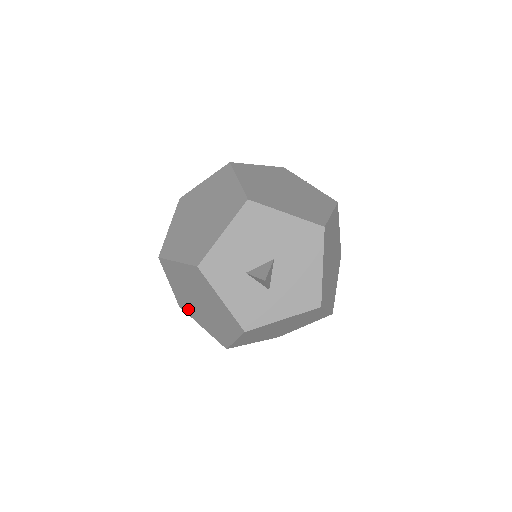
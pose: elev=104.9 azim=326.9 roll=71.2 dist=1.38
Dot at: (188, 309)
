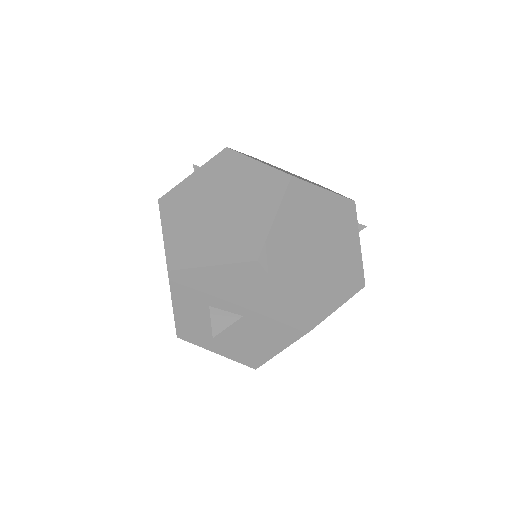
Dot at: occluded
